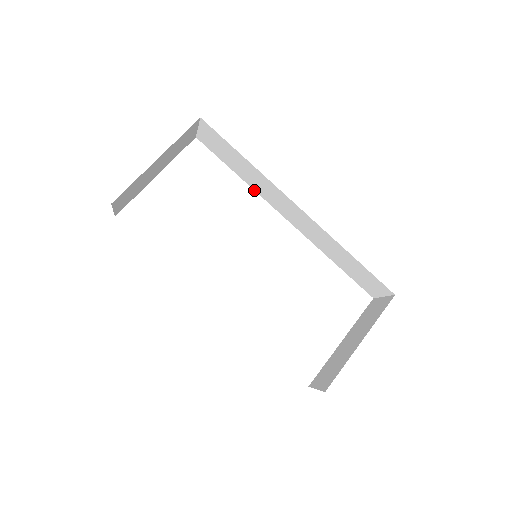
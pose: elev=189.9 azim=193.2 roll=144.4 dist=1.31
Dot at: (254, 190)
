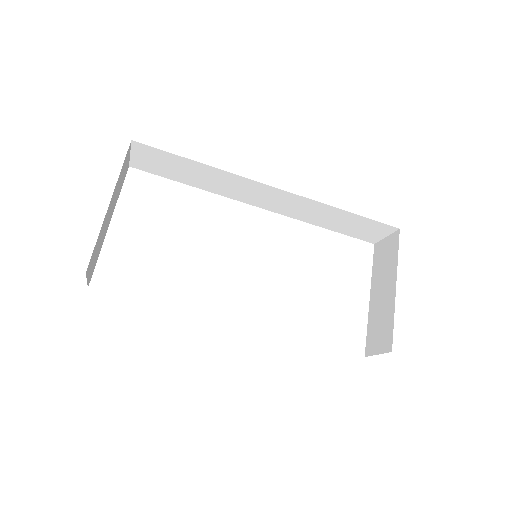
Dot at: occluded
